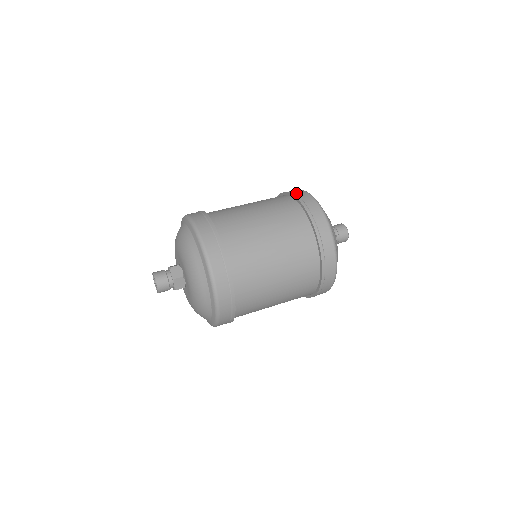
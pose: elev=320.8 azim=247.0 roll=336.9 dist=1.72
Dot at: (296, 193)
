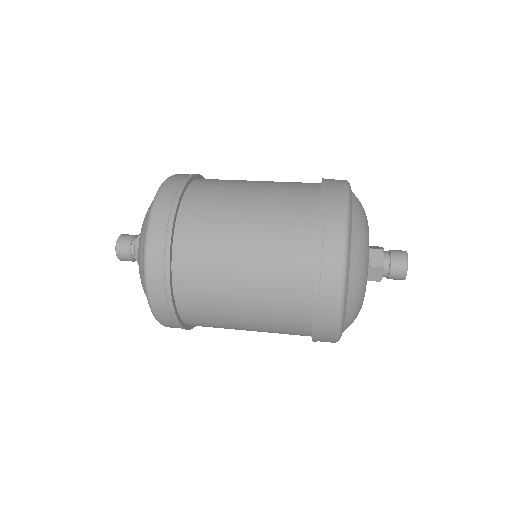
Dot at: occluded
